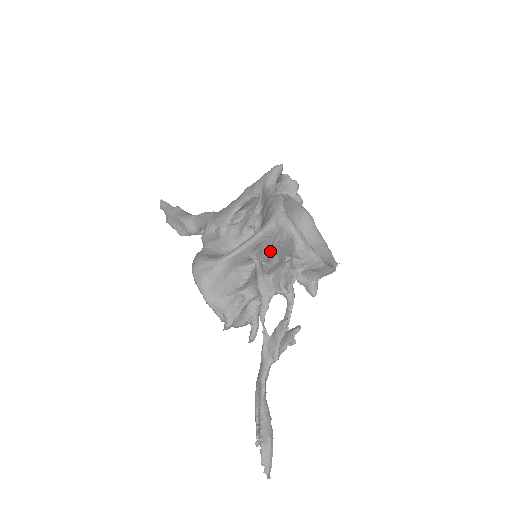
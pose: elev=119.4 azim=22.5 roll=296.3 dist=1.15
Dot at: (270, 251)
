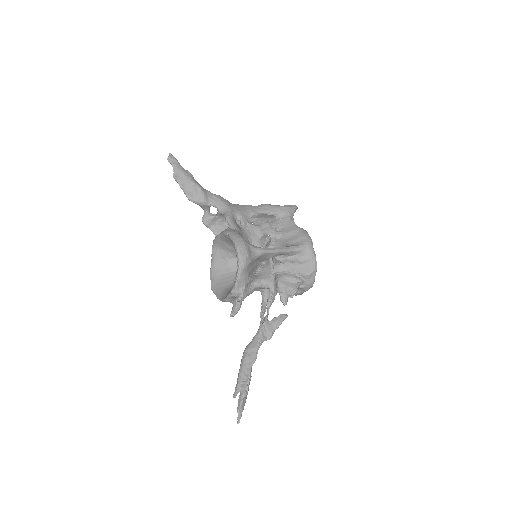
Dot at: (282, 262)
